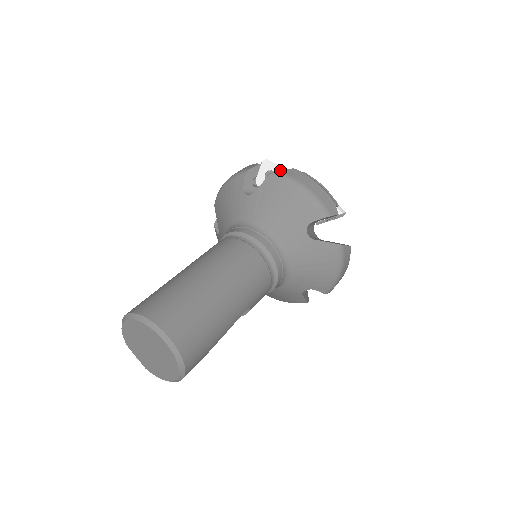
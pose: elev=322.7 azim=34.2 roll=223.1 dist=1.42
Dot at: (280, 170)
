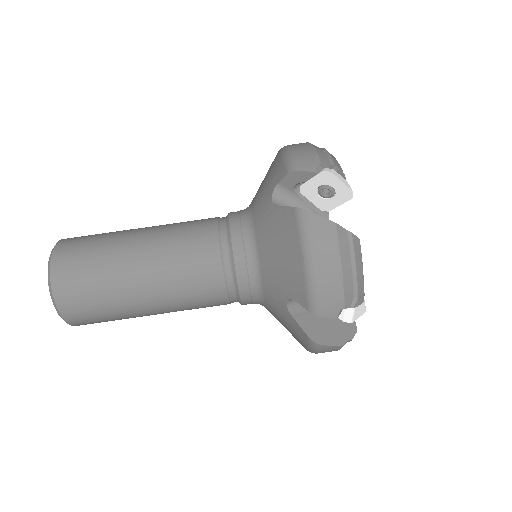
Dot at: occluded
